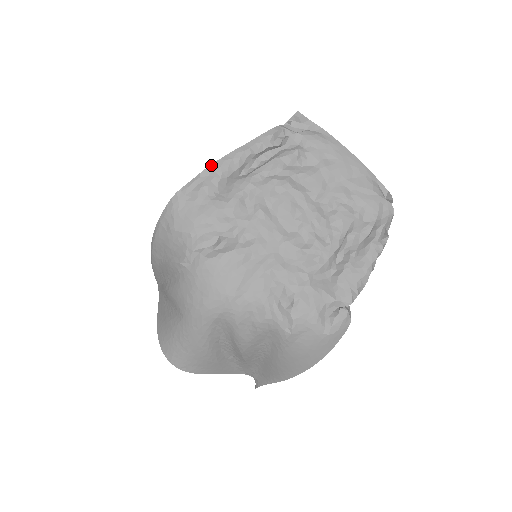
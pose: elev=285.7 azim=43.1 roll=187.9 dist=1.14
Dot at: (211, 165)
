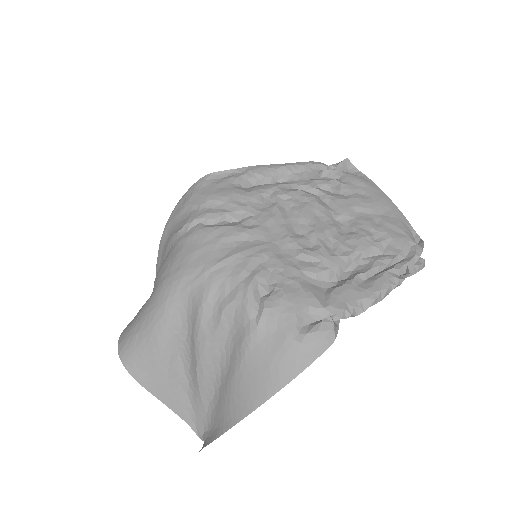
Dot at: (248, 167)
